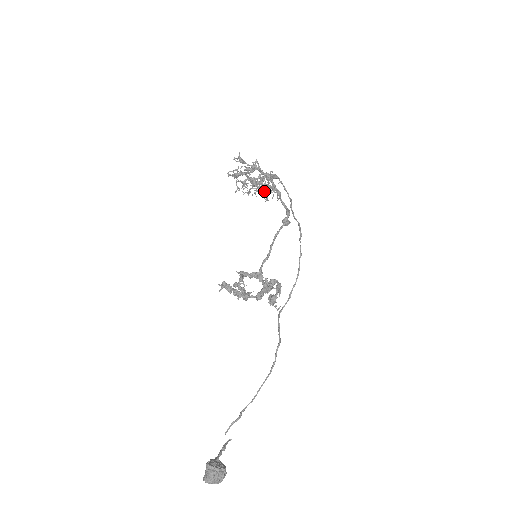
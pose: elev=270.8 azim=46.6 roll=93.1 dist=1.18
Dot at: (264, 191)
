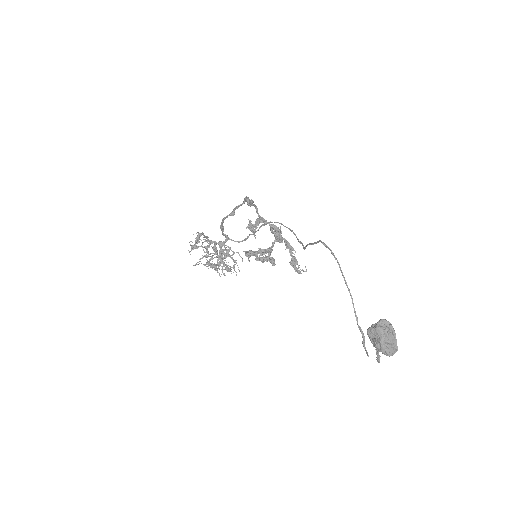
Dot at: occluded
